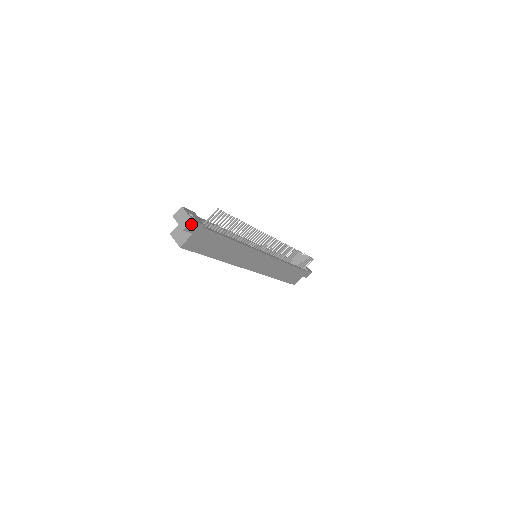
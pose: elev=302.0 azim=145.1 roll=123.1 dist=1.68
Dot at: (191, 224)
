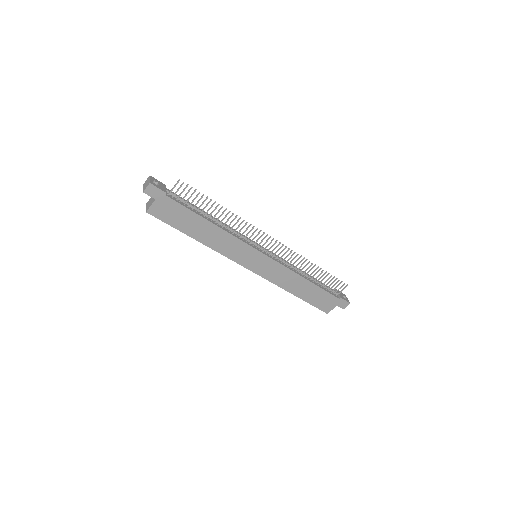
Dot at: (150, 187)
